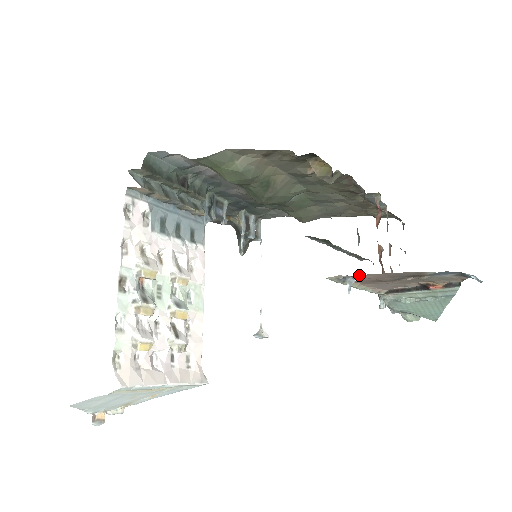
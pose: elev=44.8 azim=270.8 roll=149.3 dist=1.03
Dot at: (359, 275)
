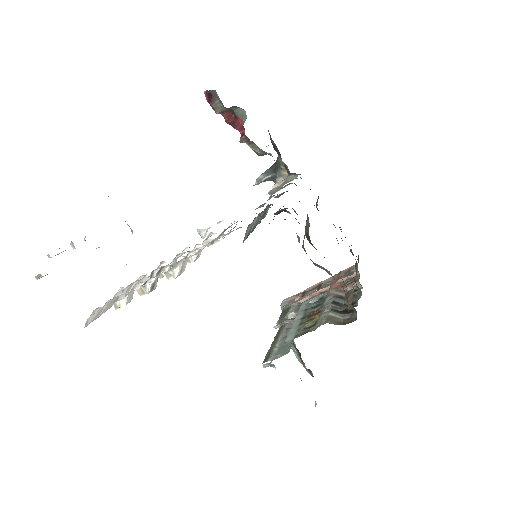
Dot at: occluded
